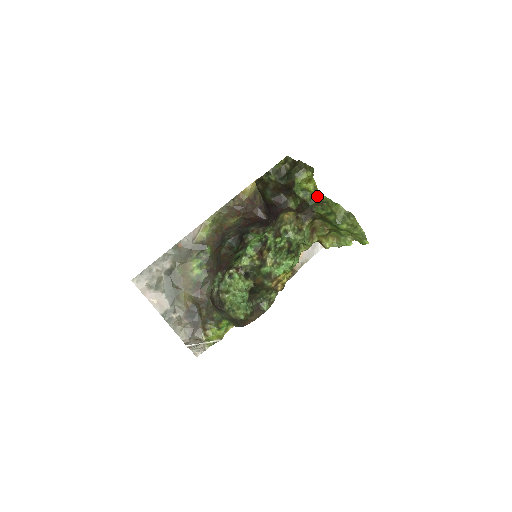
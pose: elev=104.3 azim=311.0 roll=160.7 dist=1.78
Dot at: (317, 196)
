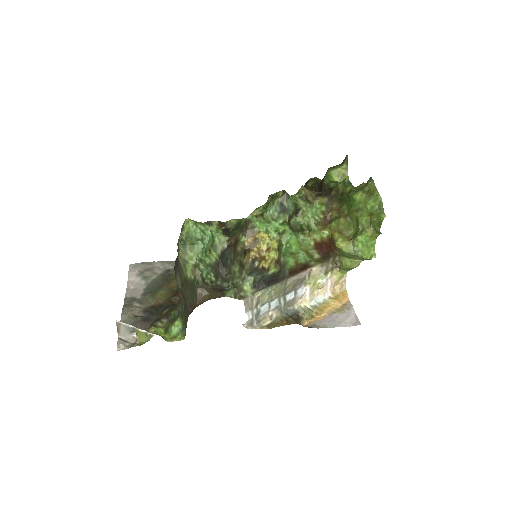
Dot at: occluded
